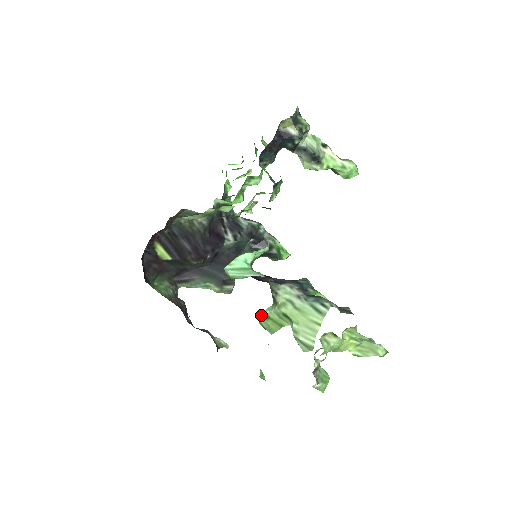
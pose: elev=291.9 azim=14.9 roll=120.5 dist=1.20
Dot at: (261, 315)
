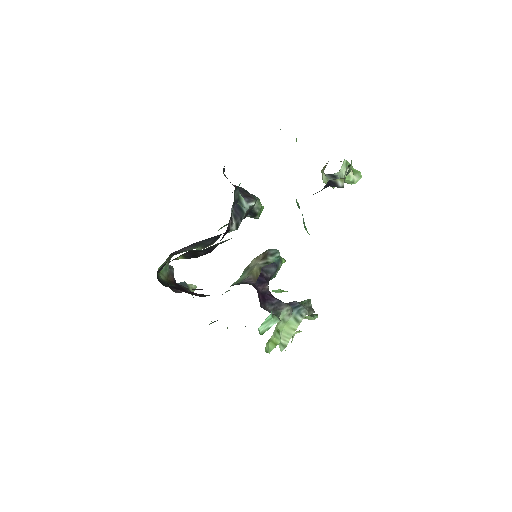
Dot at: (267, 343)
